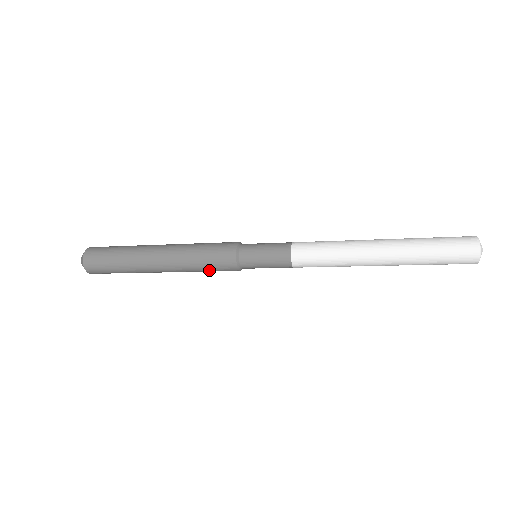
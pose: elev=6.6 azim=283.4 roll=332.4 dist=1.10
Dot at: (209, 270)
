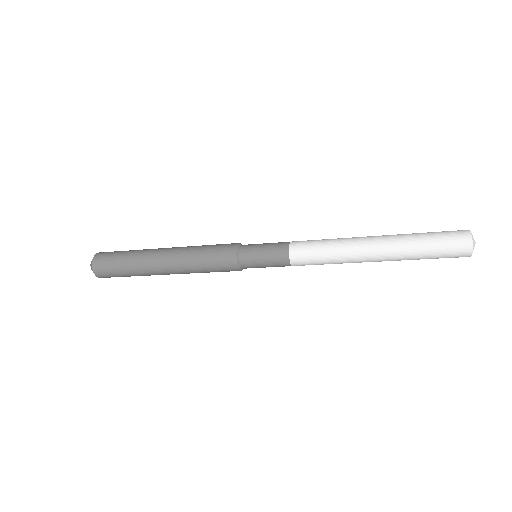
Dot at: (210, 270)
